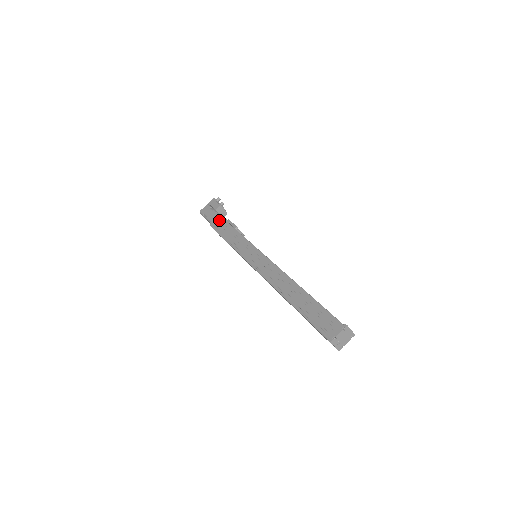
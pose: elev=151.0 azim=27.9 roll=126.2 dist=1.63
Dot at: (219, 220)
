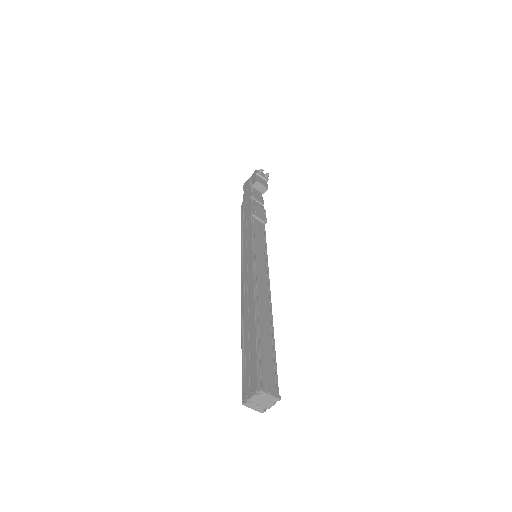
Dot at: (247, 201)
